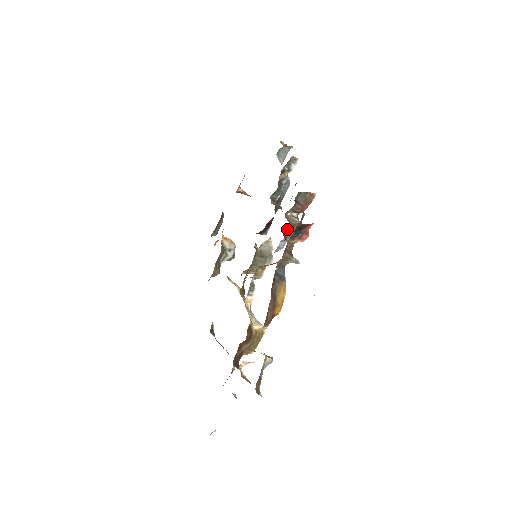
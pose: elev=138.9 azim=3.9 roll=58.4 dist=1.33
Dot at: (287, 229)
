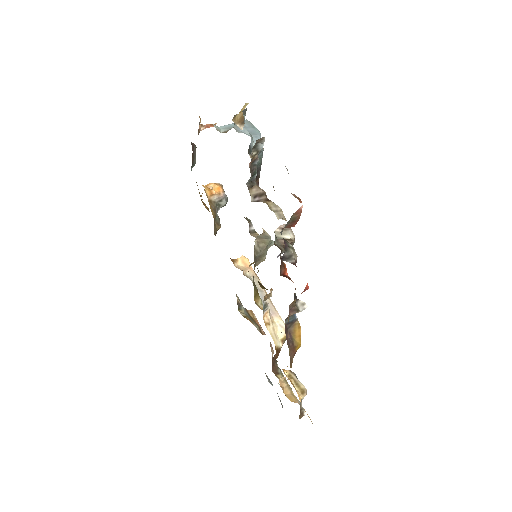
Dot at: occluded
